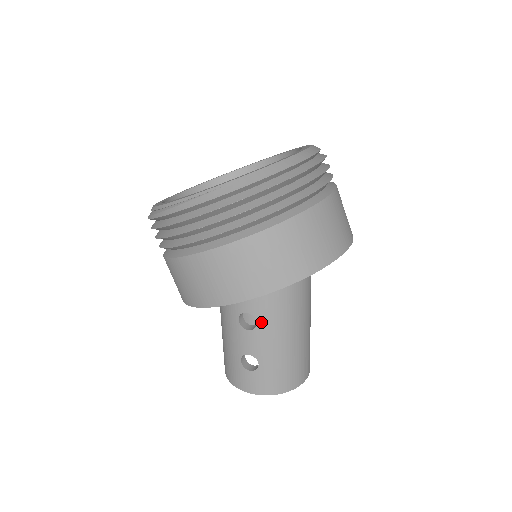
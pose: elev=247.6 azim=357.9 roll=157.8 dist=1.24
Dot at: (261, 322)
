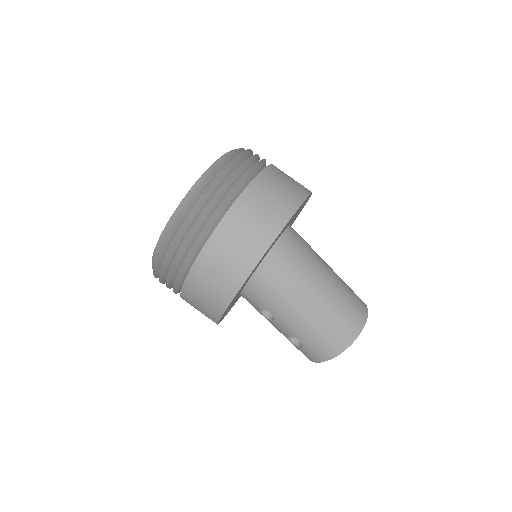
Dot at: (273, 312)
